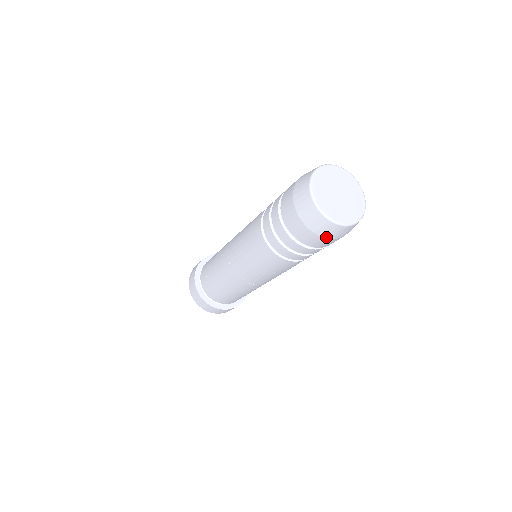
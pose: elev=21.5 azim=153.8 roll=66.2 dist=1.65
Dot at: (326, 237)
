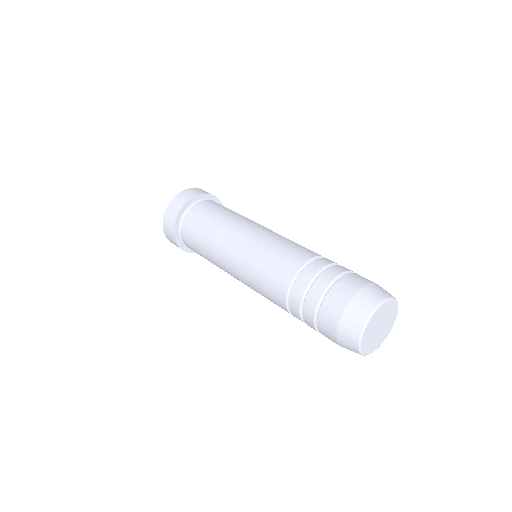
Dot at: (340, 345)
